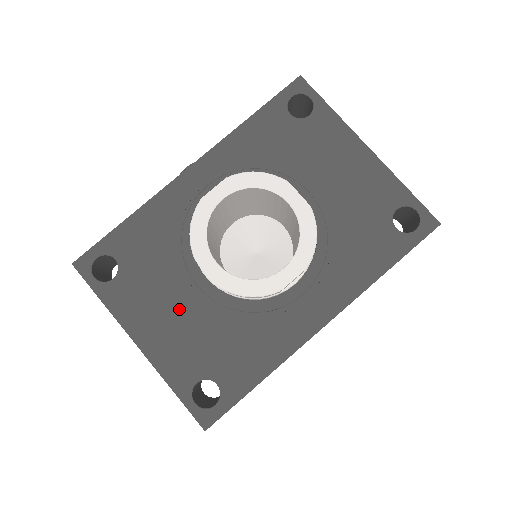
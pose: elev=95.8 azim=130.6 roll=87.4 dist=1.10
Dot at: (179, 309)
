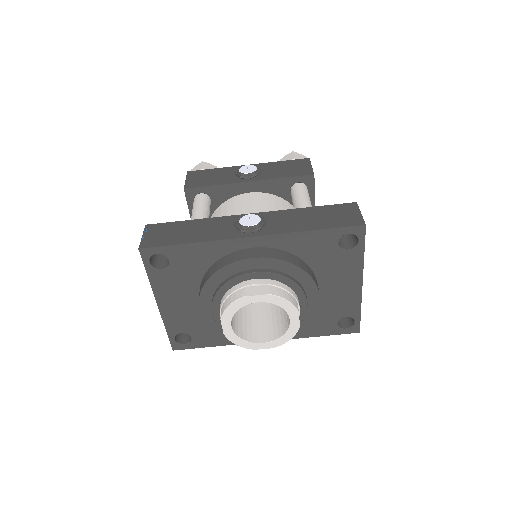
Dot at: (193, 301)
